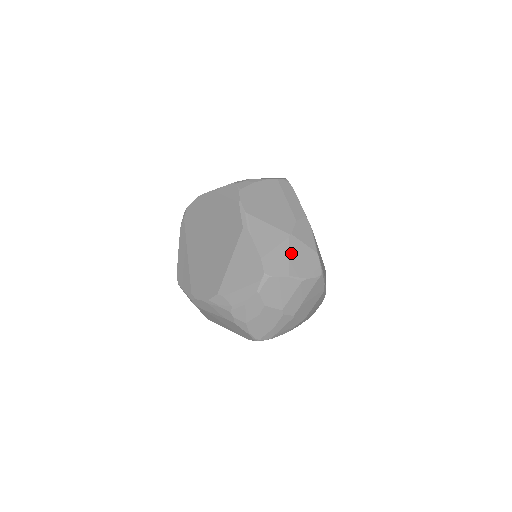
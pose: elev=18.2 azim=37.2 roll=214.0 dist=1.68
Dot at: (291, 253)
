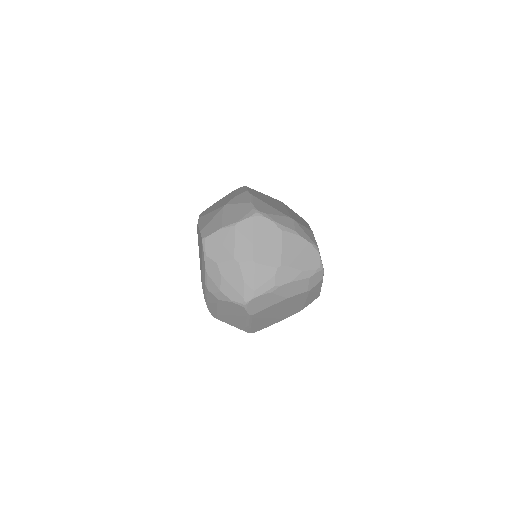
Dot at: (224, 215)
